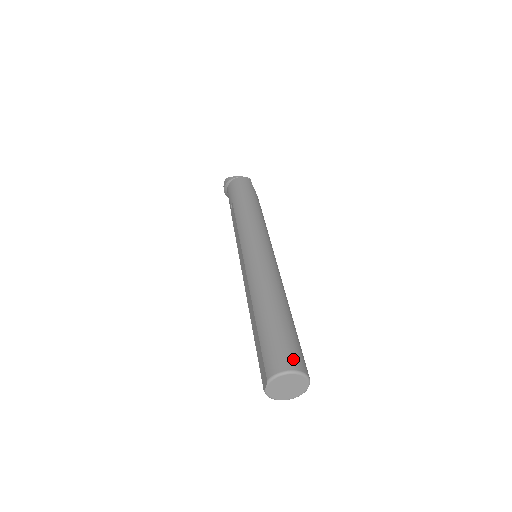
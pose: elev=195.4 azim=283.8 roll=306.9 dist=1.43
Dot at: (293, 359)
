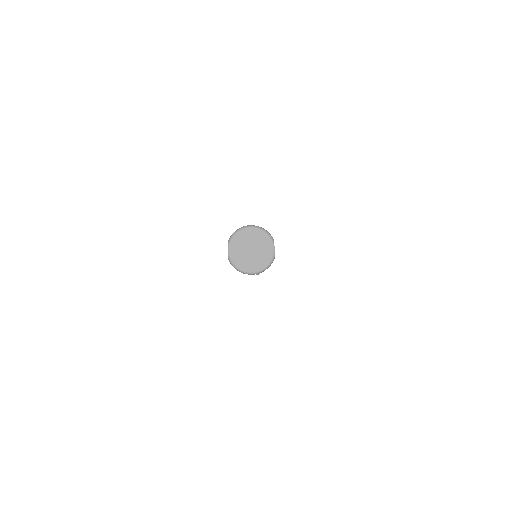
Dot at: occluded
